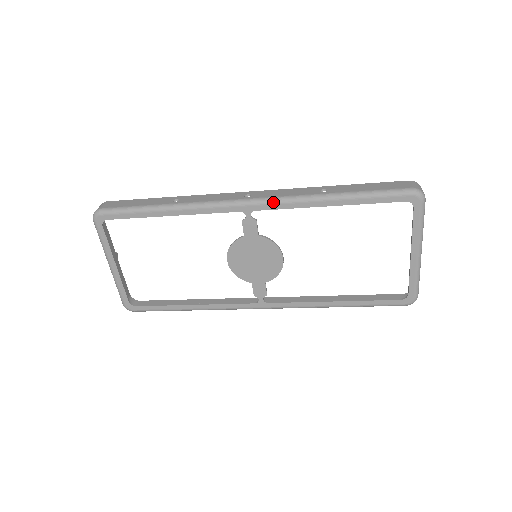
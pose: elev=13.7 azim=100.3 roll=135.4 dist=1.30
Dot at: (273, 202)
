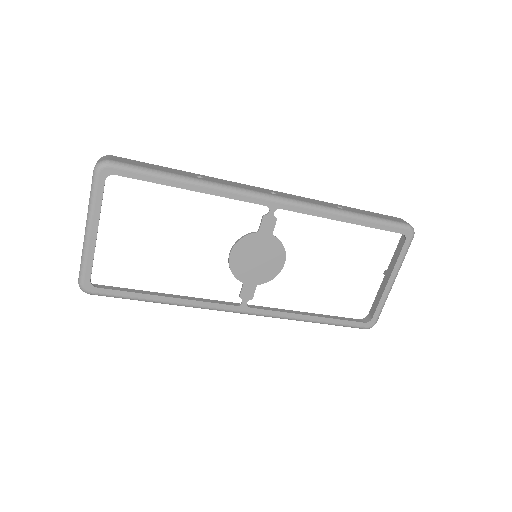
Dot at: (300, 205)
